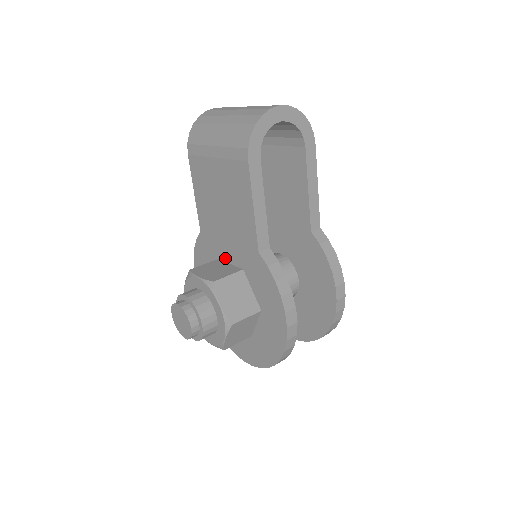
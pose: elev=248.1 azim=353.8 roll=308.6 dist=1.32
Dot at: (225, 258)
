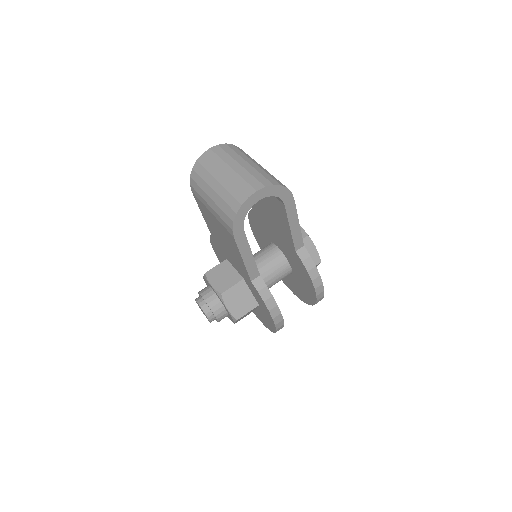
Dot at: (231, 263)
